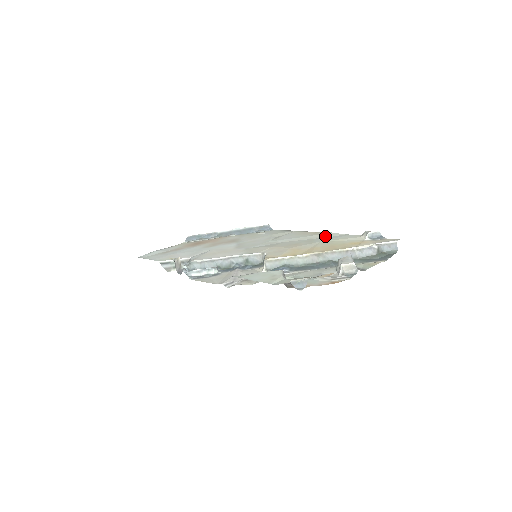
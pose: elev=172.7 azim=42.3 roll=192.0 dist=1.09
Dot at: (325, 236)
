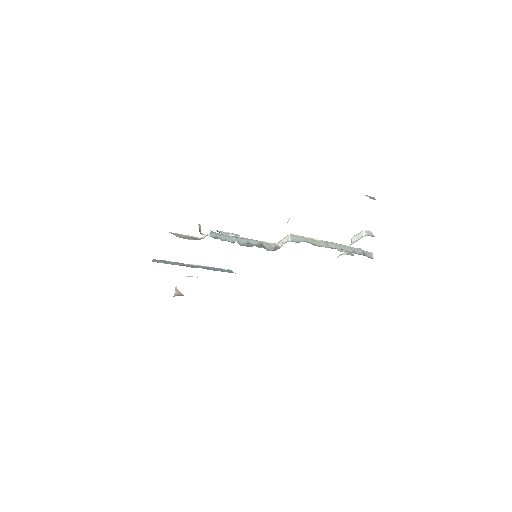
Dot at: occluded
